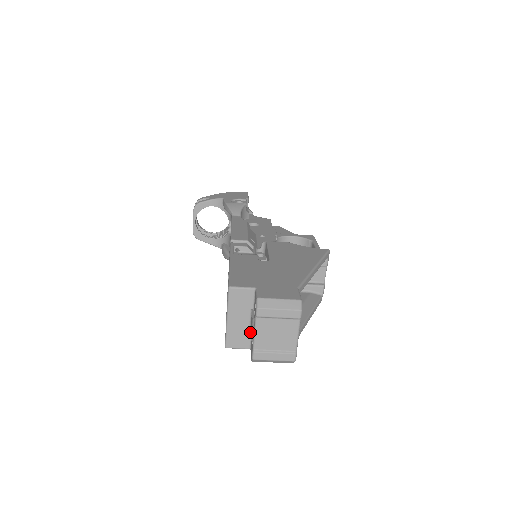
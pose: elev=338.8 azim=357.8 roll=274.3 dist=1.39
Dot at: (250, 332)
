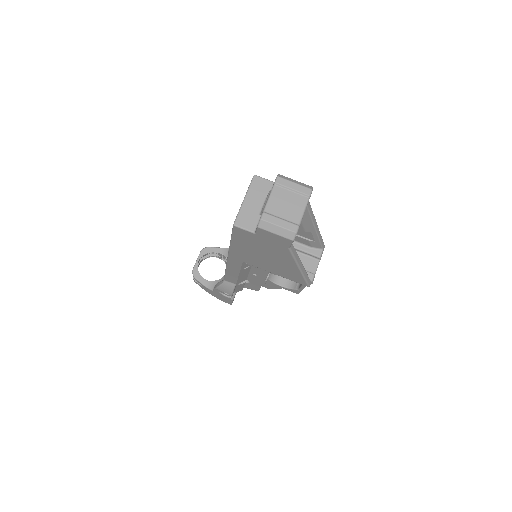
Dot at: (261, 212)
